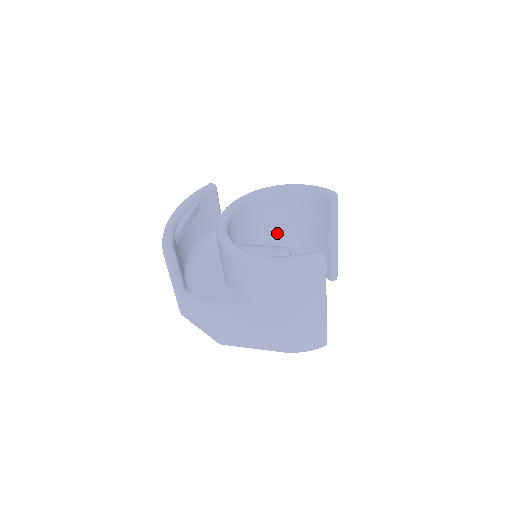
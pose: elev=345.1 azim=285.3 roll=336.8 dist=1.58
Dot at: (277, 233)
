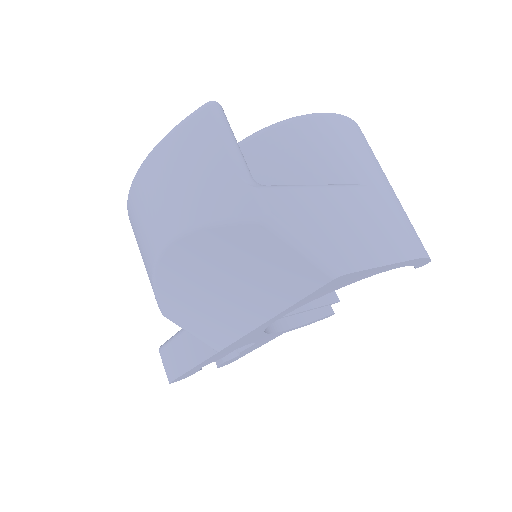
Dot at: occluded
